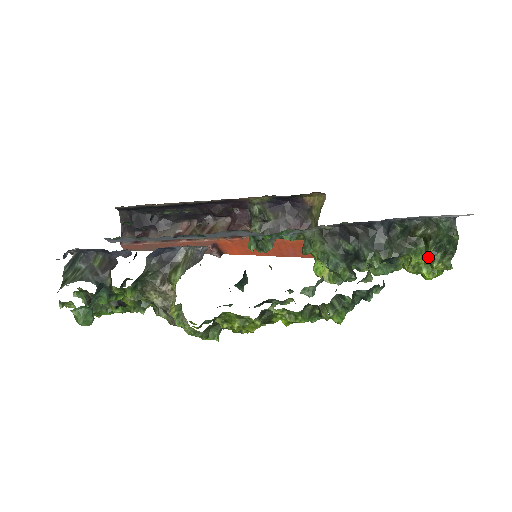
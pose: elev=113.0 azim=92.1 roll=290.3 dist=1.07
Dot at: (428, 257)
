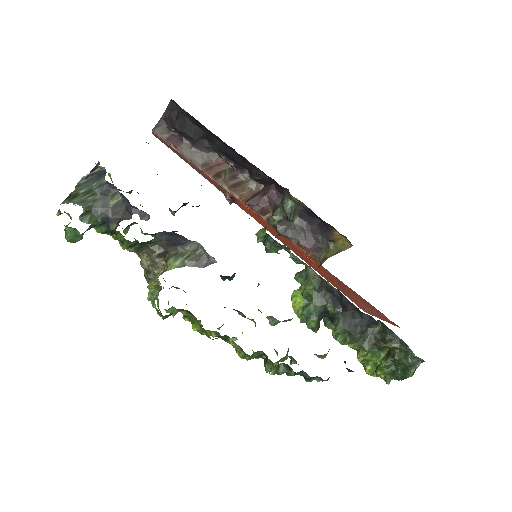
Dot at: (380, 364)
